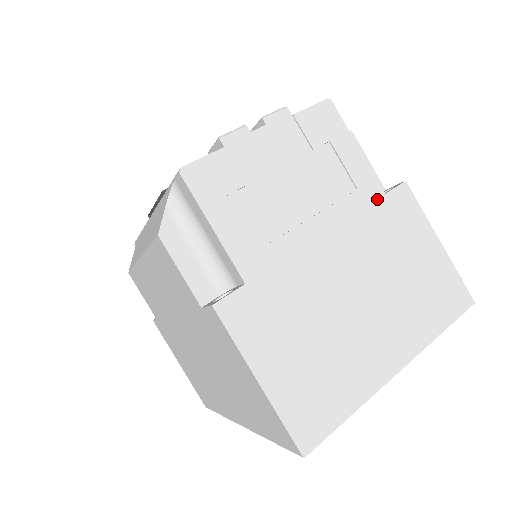
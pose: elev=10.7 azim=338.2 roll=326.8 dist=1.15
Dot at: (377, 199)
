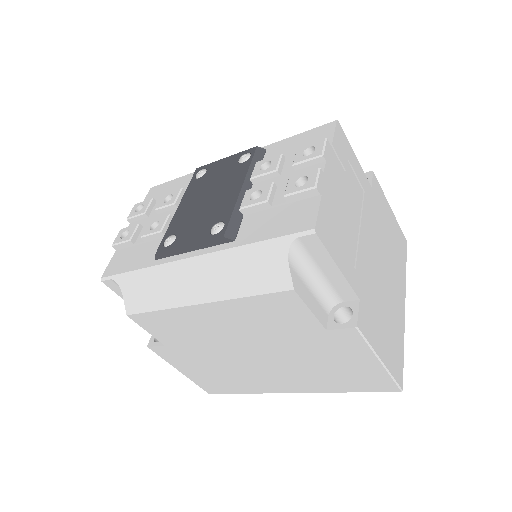
Dot at: (371, 193)
